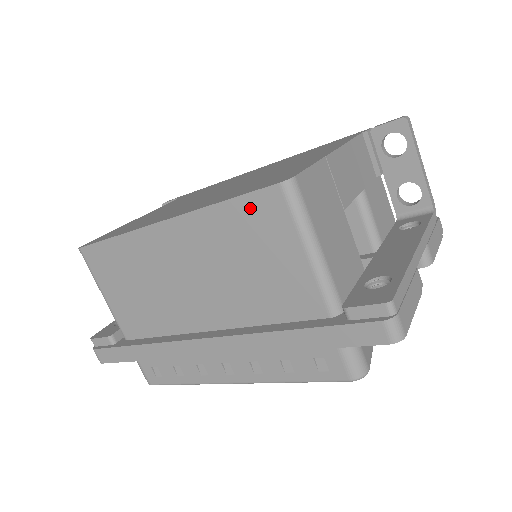
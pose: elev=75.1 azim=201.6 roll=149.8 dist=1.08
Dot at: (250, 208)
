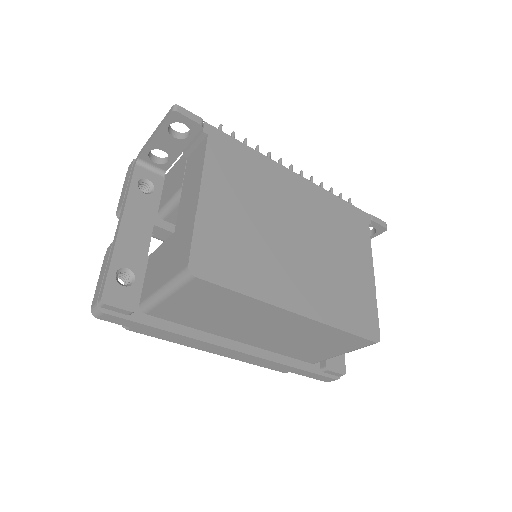
Dot at: (351, 339)
